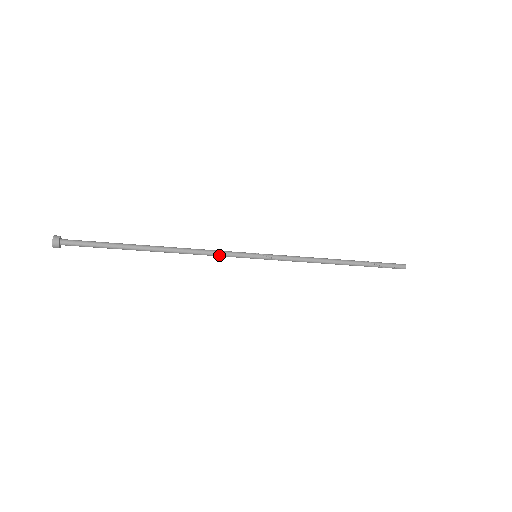
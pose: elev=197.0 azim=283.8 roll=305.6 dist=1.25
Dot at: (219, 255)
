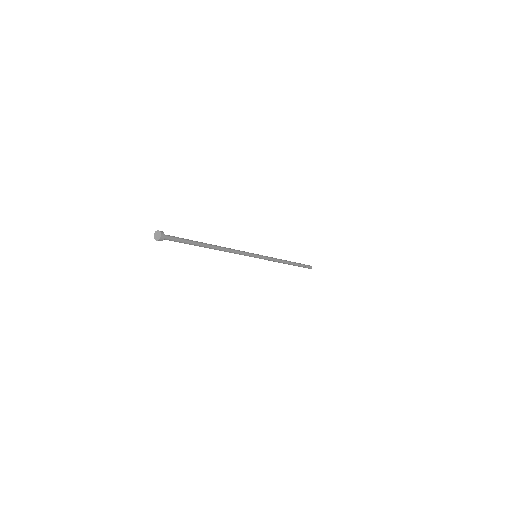
Dot at: (242, 253)
